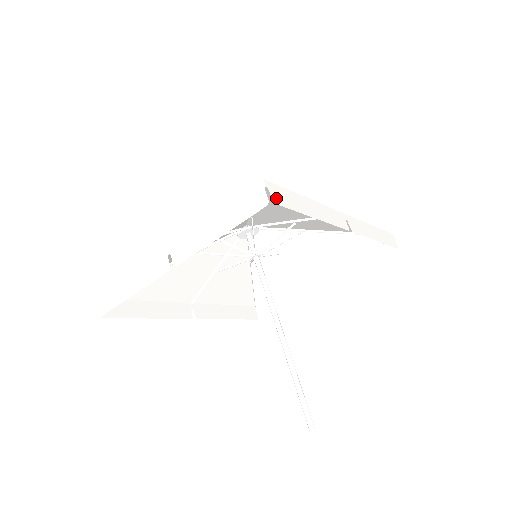
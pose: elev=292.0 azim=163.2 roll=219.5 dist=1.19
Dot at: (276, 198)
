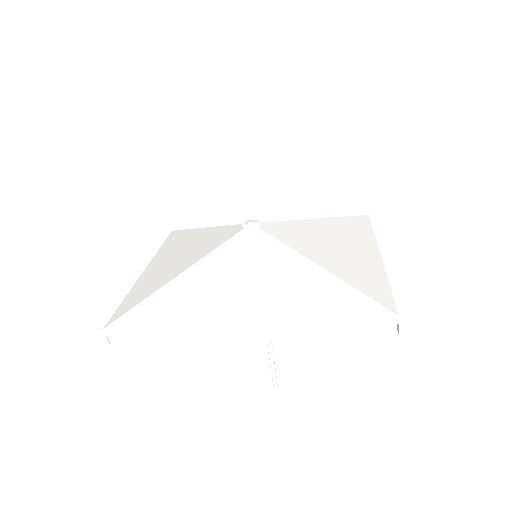
Dot at: (116, 342)
